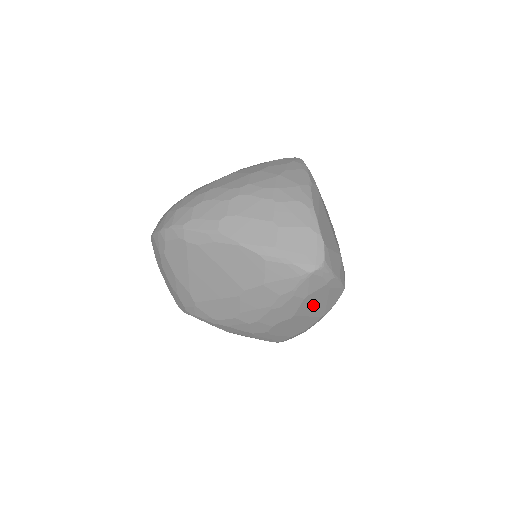
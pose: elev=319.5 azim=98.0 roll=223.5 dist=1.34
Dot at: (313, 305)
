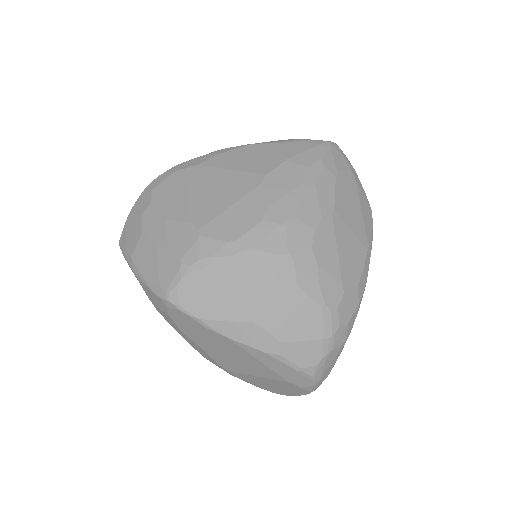
Dot at: (349, 205)
